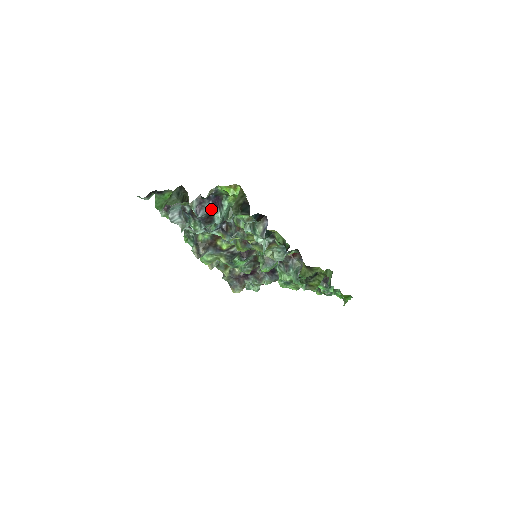
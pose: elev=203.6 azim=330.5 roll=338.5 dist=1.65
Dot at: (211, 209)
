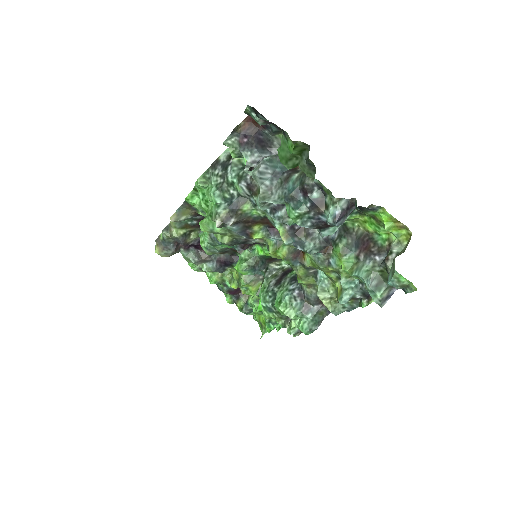
Dot at: occluded
